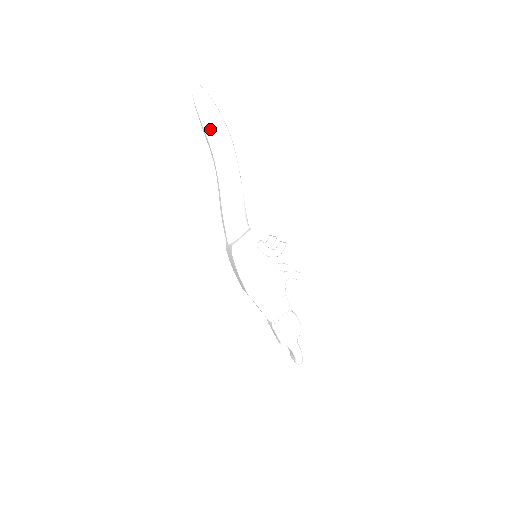
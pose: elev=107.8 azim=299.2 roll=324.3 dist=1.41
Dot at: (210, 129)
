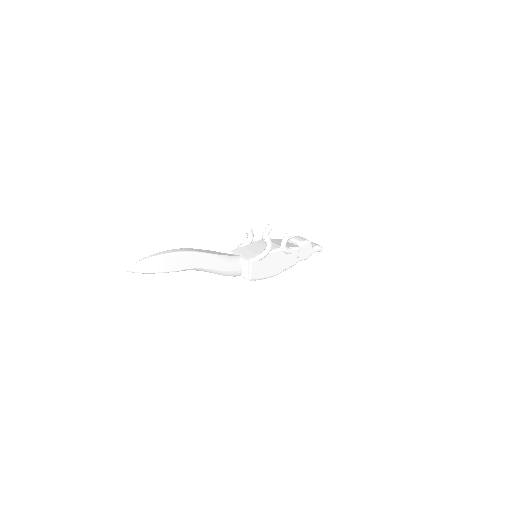
Dot at: (170, 268)
